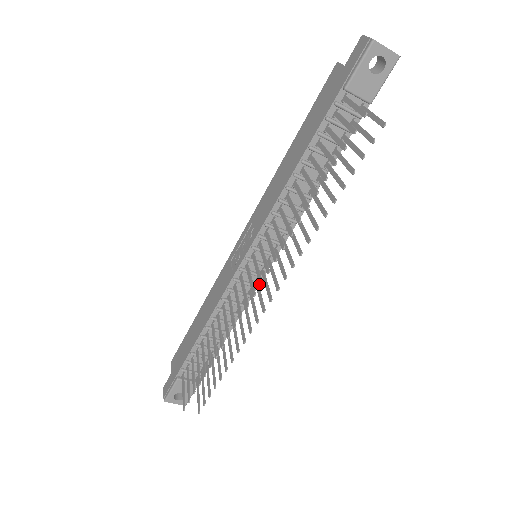
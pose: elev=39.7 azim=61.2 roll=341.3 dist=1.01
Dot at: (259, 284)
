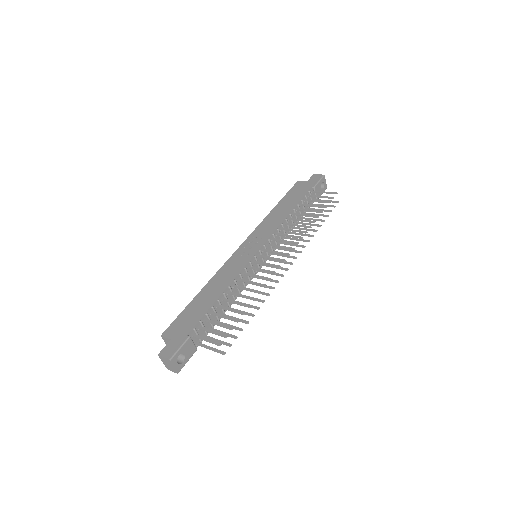
Dot at: (288, 255)
